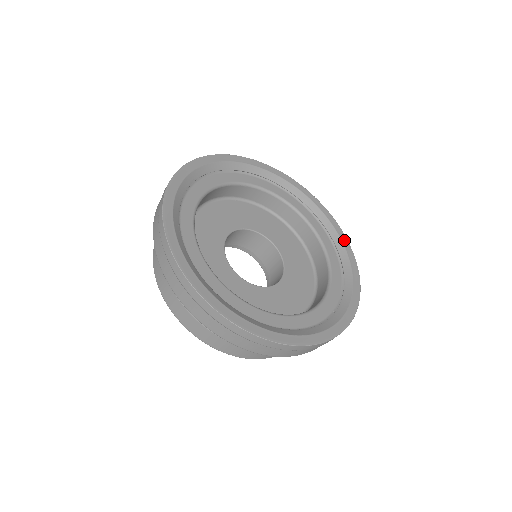
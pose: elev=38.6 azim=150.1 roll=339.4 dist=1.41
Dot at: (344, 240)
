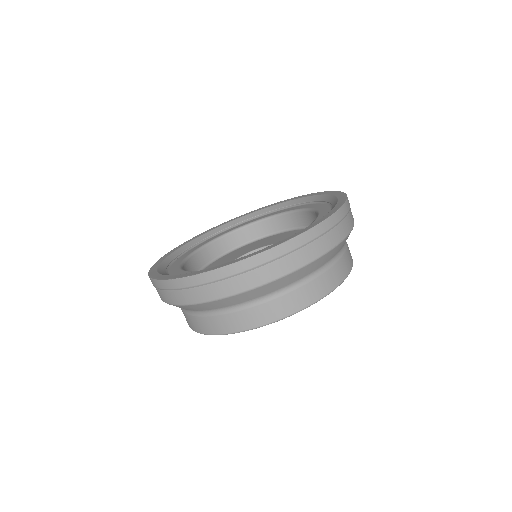
Dot at: (310, 195)
